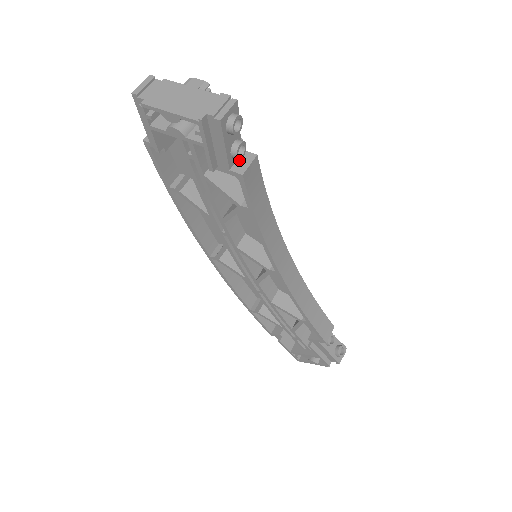
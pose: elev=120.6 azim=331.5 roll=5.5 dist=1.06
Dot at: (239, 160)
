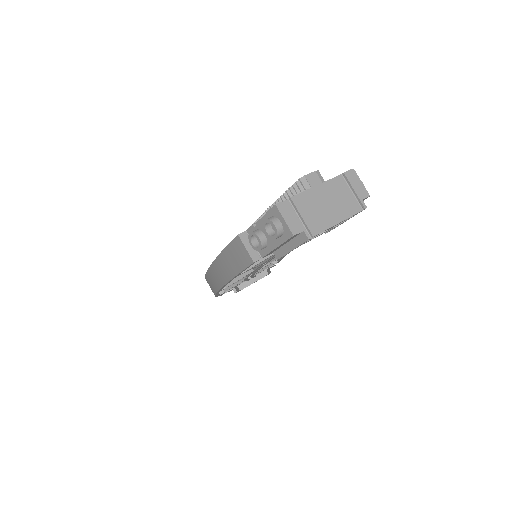
Dot at: occluded
